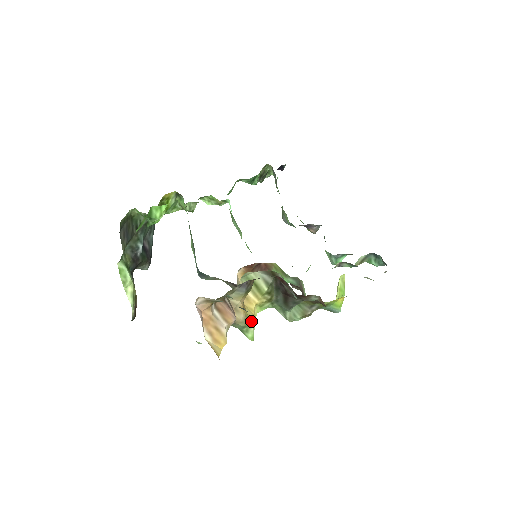
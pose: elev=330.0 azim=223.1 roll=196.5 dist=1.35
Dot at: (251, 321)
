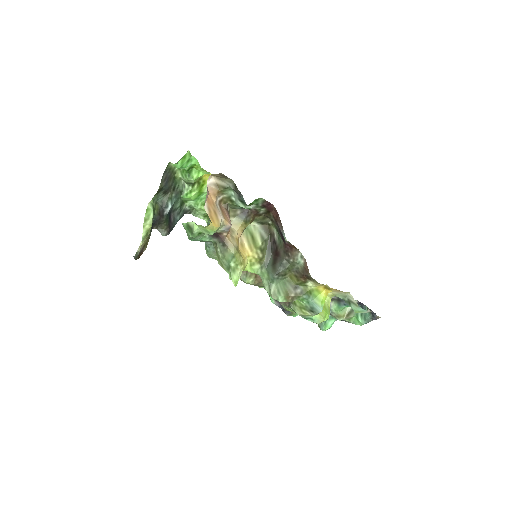
Dot at: (240, 261)
